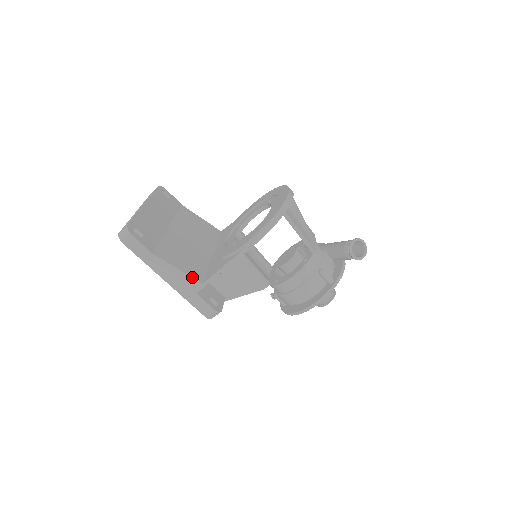
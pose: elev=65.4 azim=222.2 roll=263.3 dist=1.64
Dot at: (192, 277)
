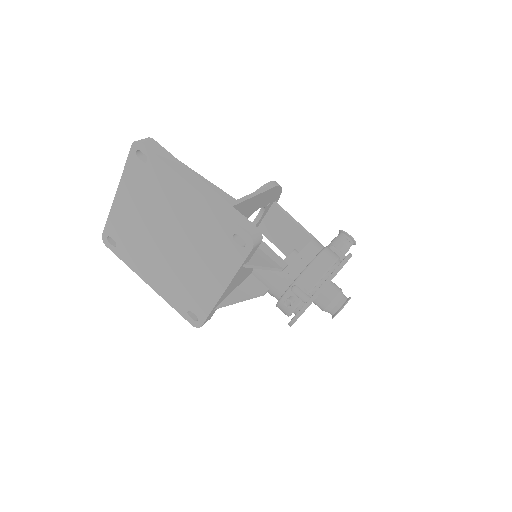
Dot at: (224, 192)
